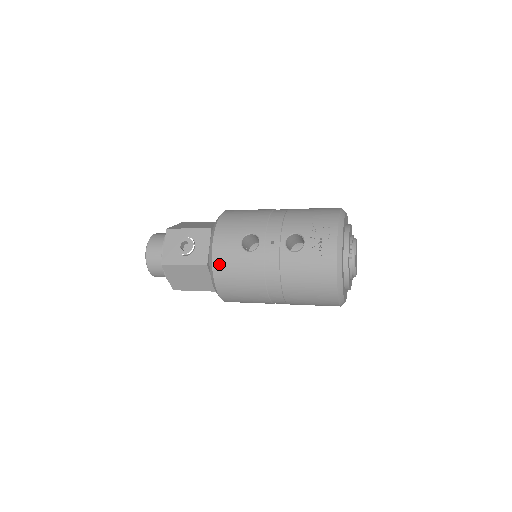
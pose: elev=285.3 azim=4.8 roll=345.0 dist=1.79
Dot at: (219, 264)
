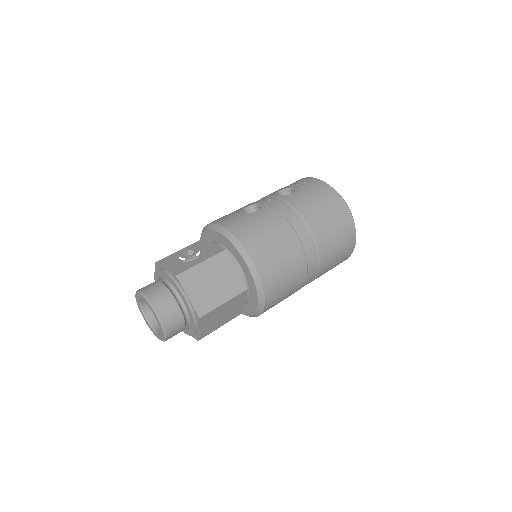
Dot at: (239, 231)
